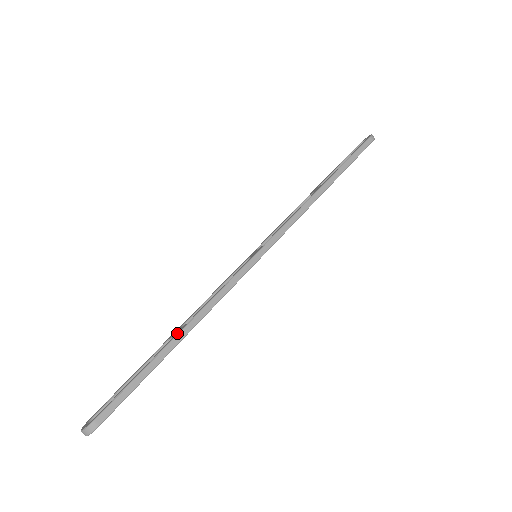
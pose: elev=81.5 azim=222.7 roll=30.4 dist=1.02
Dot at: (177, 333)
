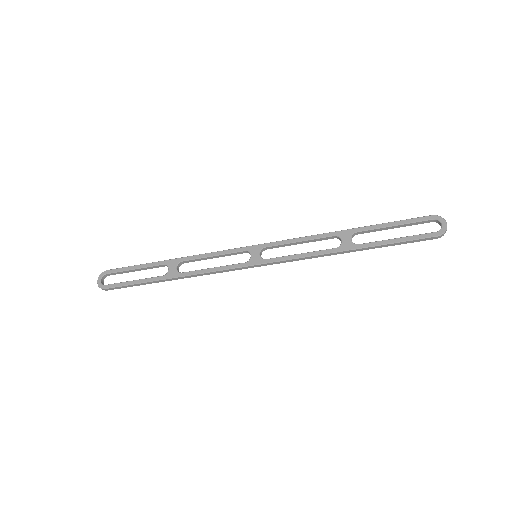
Dot at: (170, 277)
